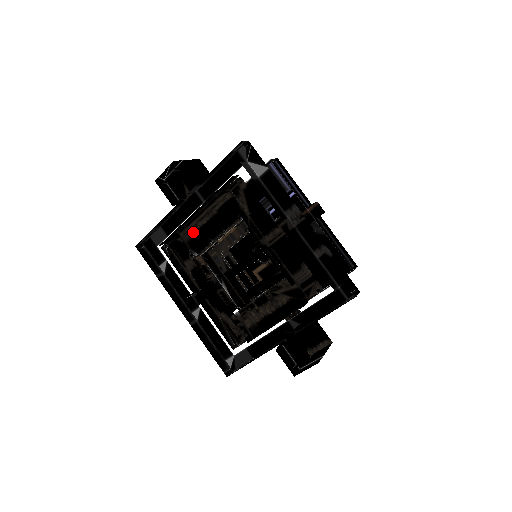
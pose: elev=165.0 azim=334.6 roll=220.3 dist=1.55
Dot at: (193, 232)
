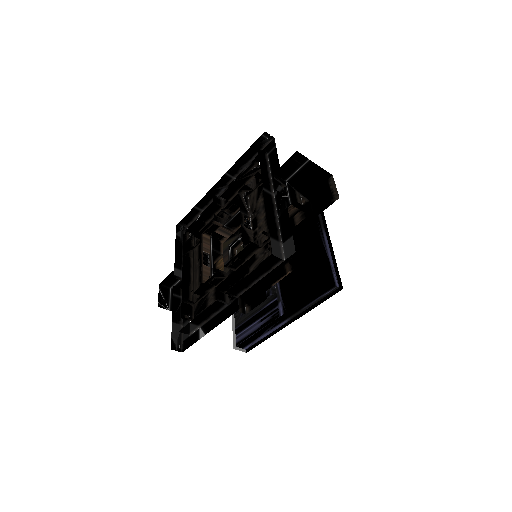
Dot at: occluded
